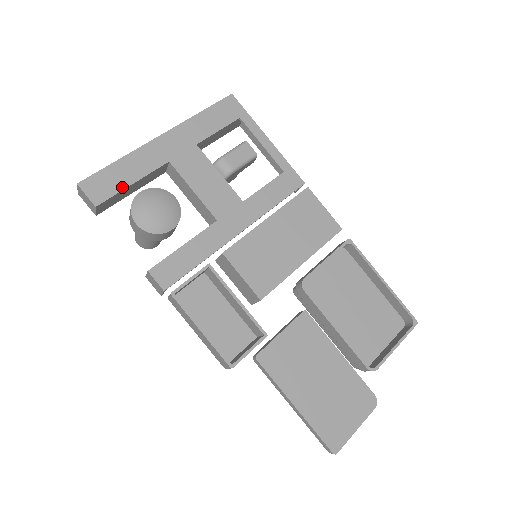
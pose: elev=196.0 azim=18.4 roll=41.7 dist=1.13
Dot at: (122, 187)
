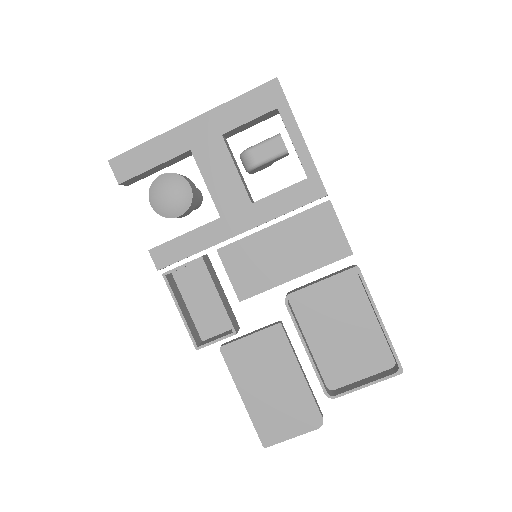
Dot at: (143, 169)
